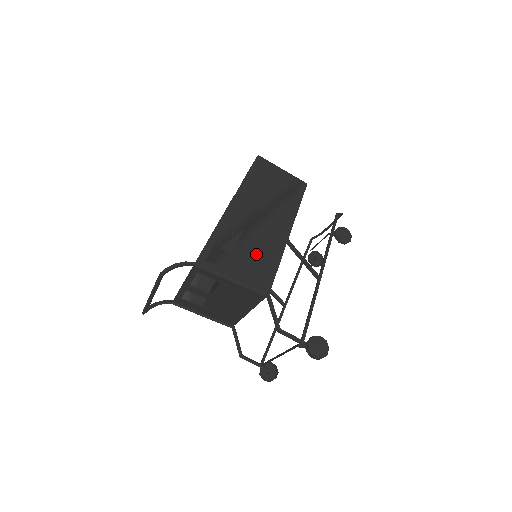
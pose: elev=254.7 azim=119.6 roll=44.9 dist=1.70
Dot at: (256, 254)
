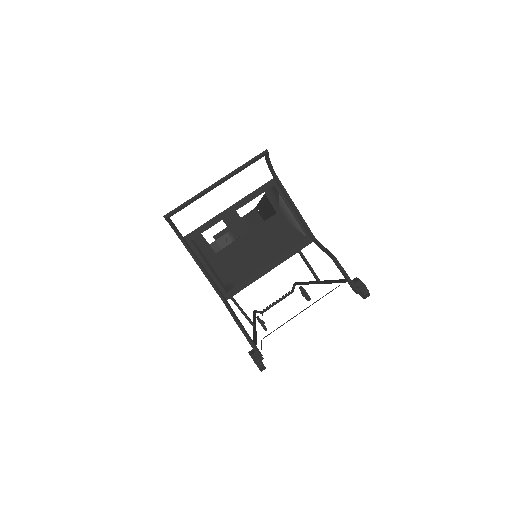
Dot at: occluded
